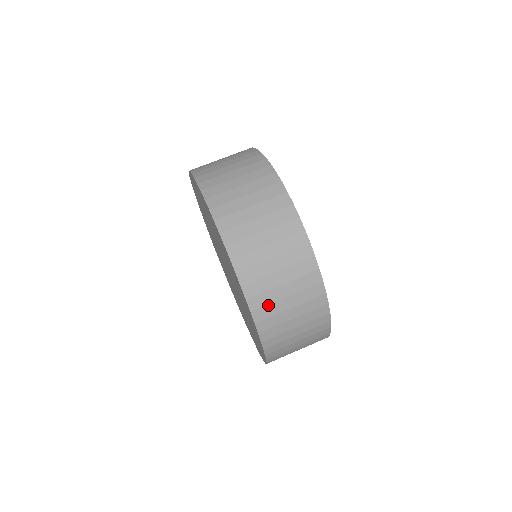
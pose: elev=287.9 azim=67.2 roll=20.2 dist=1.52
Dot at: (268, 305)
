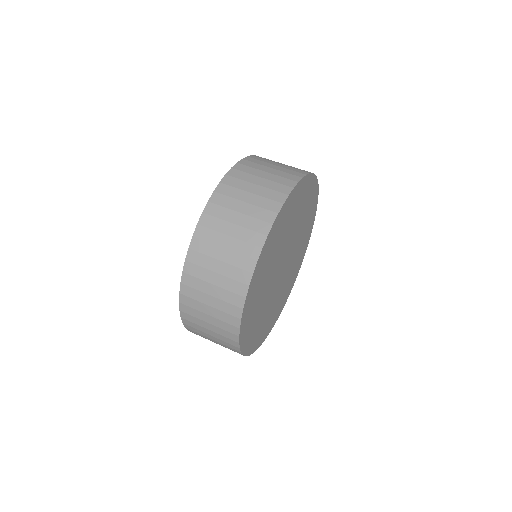
Dot at: (251, 167)
